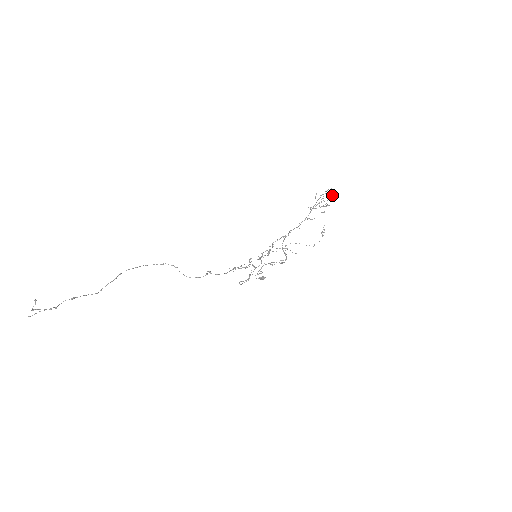
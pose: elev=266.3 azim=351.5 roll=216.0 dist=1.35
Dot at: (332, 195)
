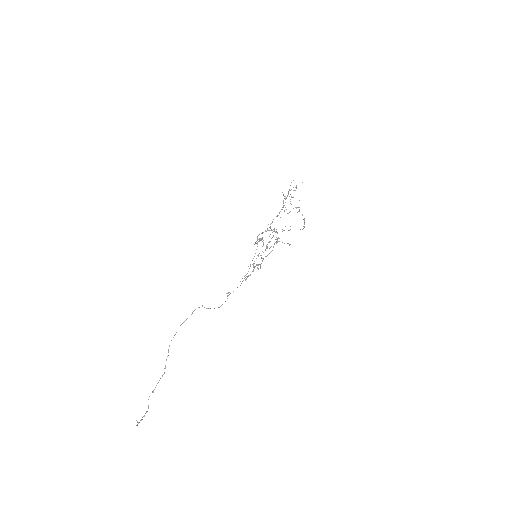
Dot at: (296, 185)
